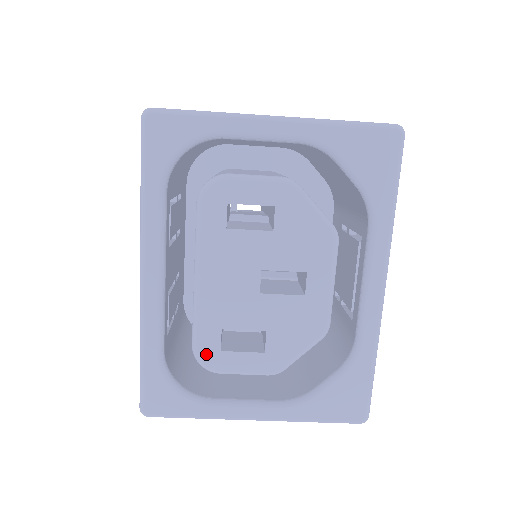
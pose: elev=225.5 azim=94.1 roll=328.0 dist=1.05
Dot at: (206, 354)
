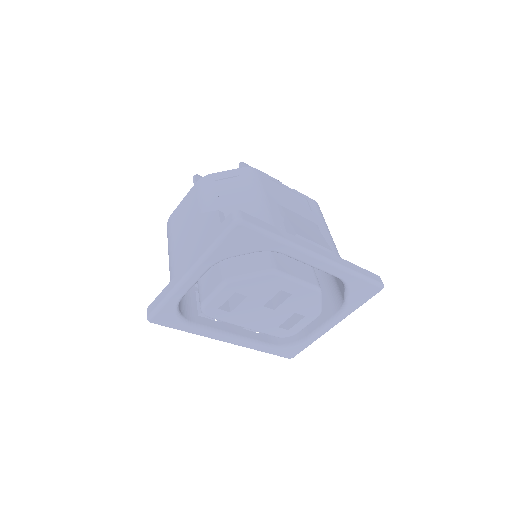
Dot at: (285, 335)
